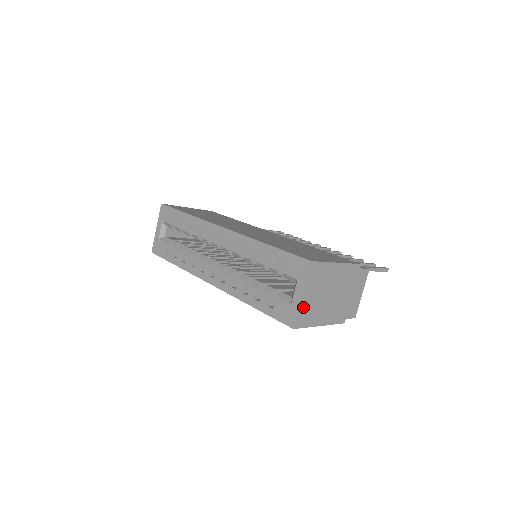
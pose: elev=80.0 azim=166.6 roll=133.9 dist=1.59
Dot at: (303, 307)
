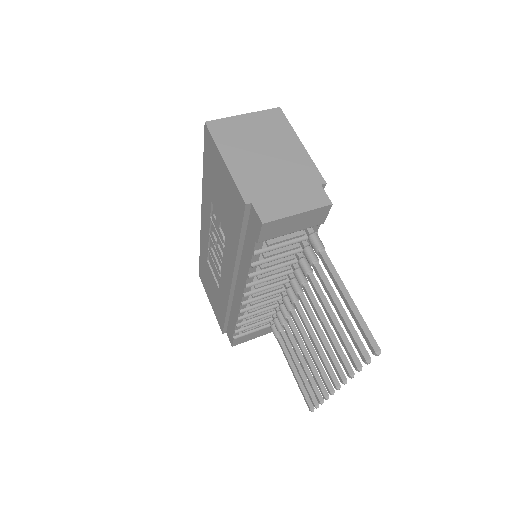
Dot at: (233, 122)
